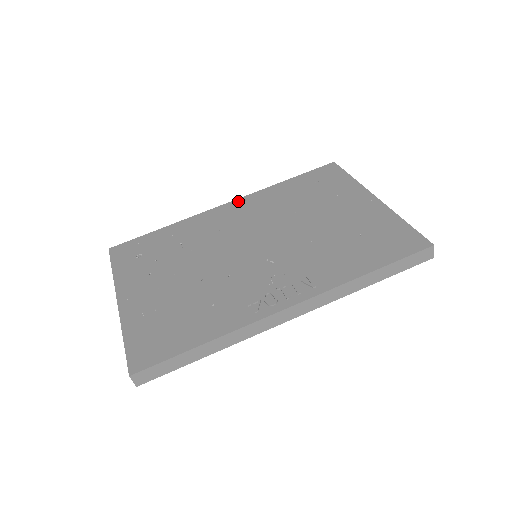
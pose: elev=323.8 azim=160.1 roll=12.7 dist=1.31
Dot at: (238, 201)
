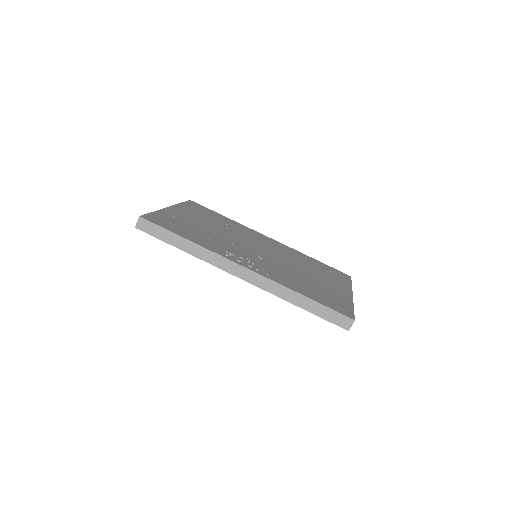
Dot at: (277, 242)
